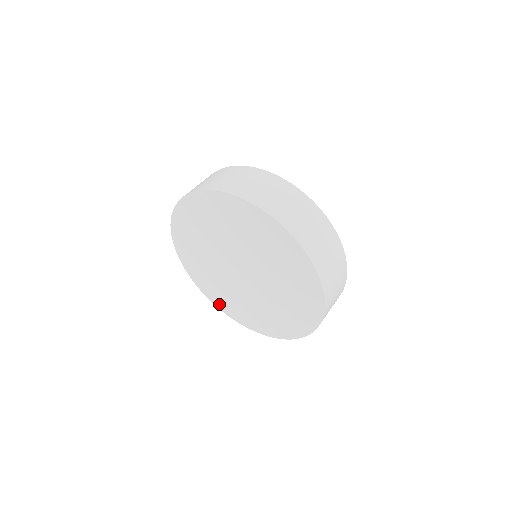
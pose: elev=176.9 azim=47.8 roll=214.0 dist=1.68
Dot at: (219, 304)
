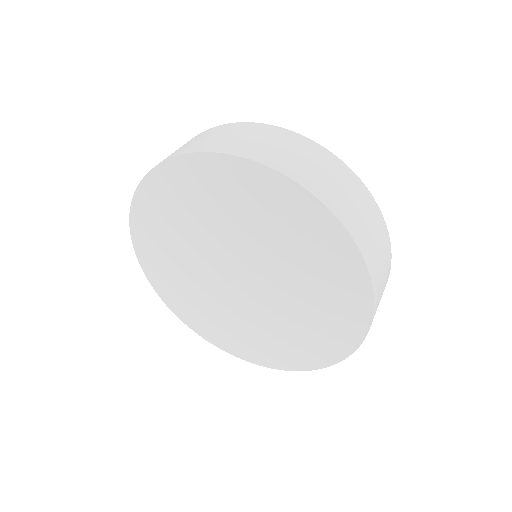
Dot at: (189, 320)
